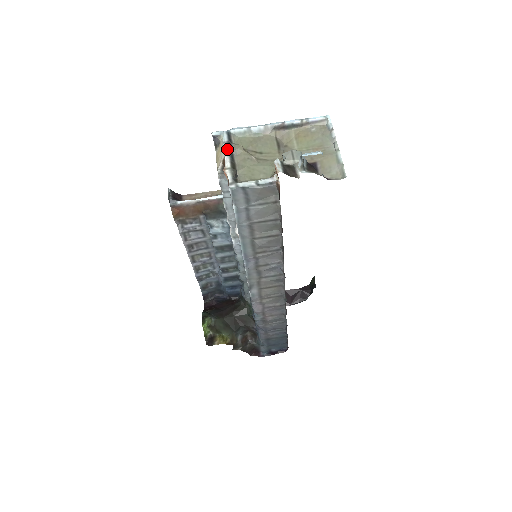
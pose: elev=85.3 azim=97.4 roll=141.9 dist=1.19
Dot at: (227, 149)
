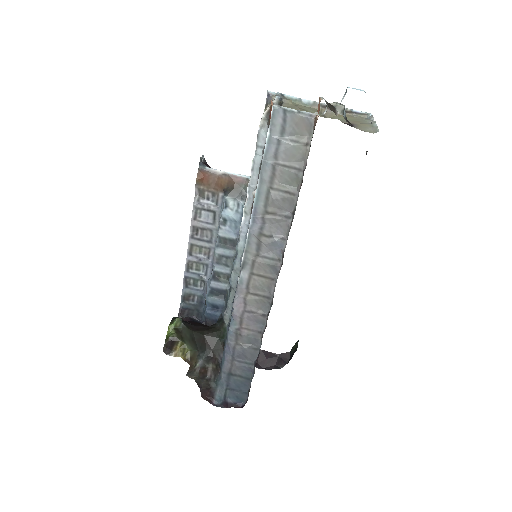
Dot at: (278, 96)
